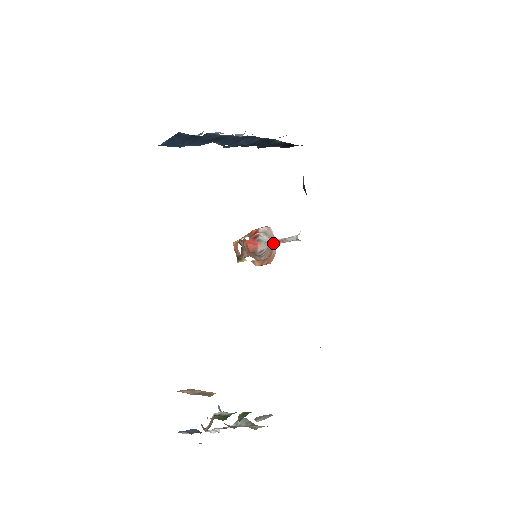
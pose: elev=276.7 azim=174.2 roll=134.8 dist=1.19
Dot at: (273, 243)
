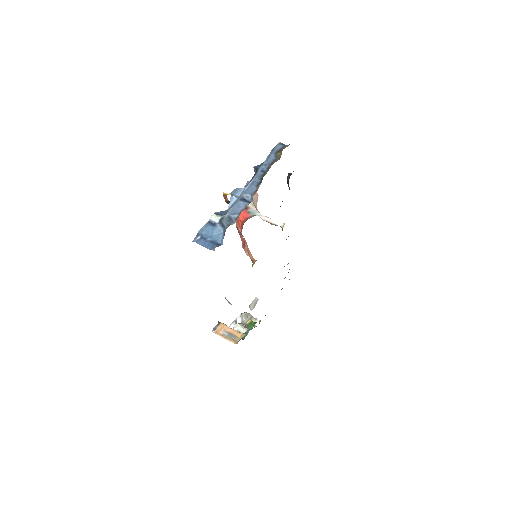
Dot at: (261, 218)
